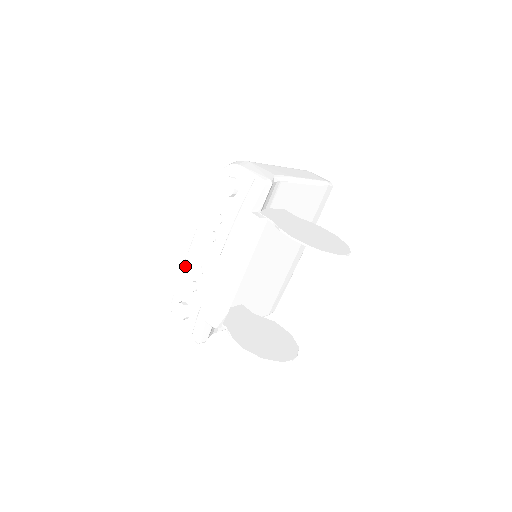
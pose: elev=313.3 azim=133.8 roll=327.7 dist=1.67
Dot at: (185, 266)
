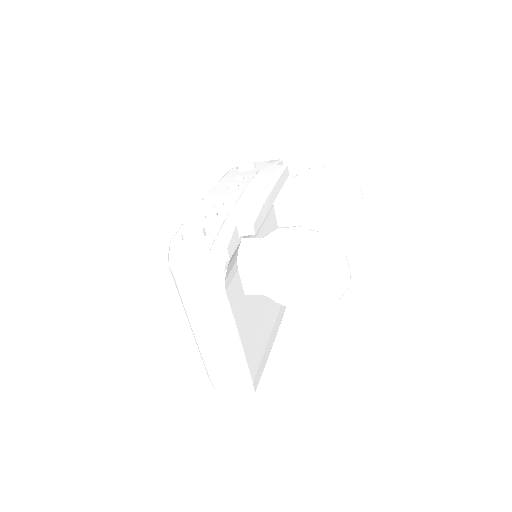
Dot at: (196, 210)
